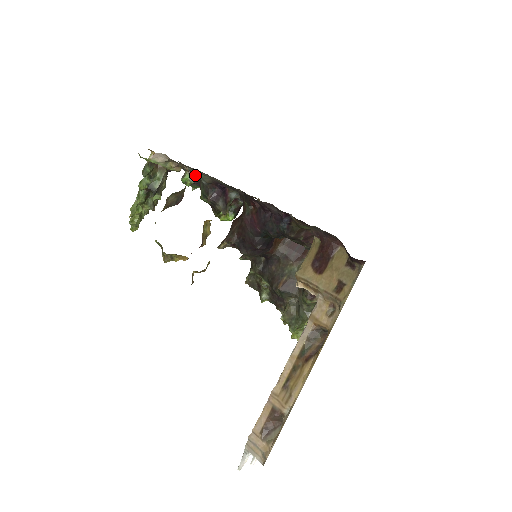
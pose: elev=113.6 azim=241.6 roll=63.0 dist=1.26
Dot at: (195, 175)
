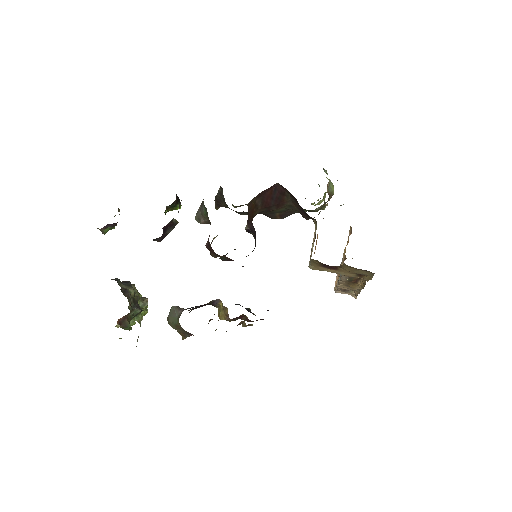
Dot at: occluded
